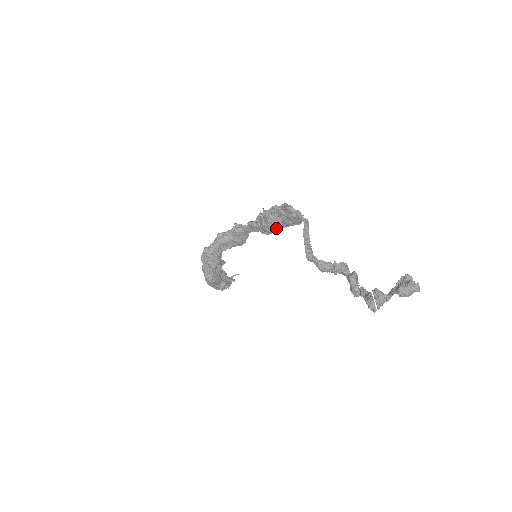
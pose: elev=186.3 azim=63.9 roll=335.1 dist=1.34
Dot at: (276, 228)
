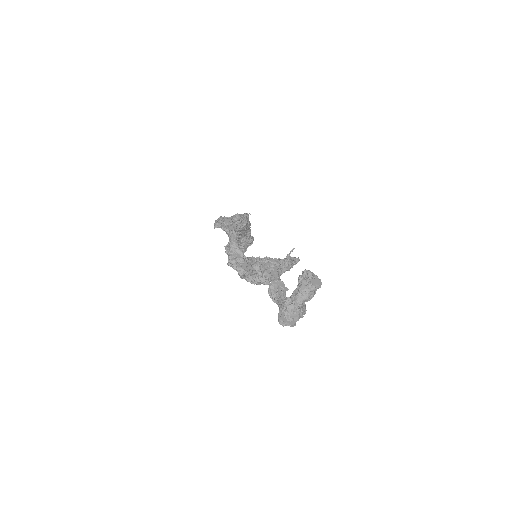
Dot at: (241, 233)
